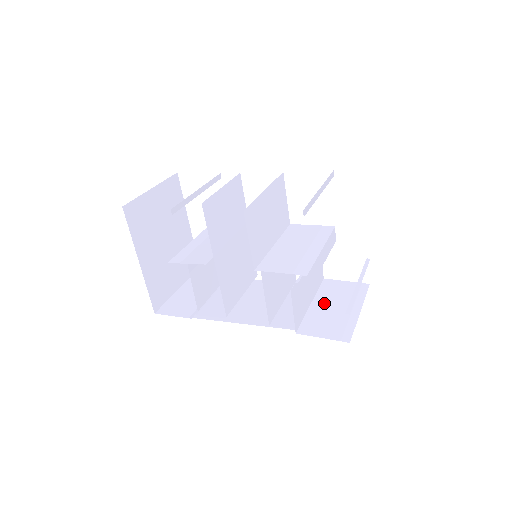
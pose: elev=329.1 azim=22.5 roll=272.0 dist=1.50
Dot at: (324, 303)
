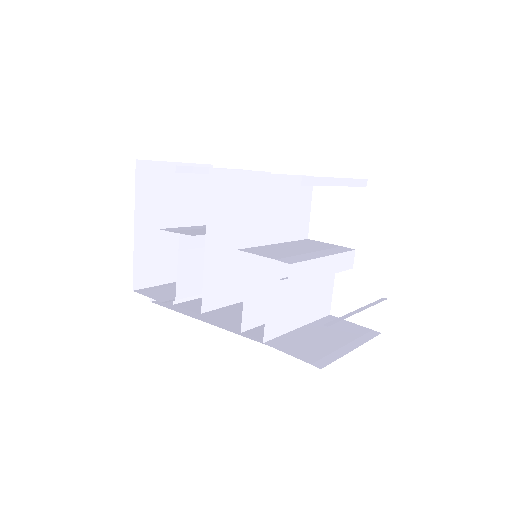
Dot at: (315, 331)
